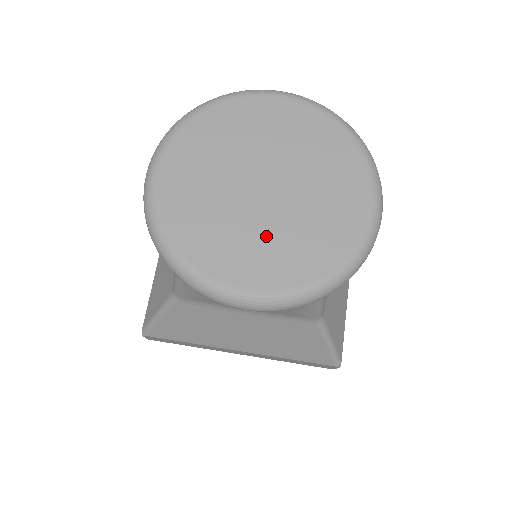
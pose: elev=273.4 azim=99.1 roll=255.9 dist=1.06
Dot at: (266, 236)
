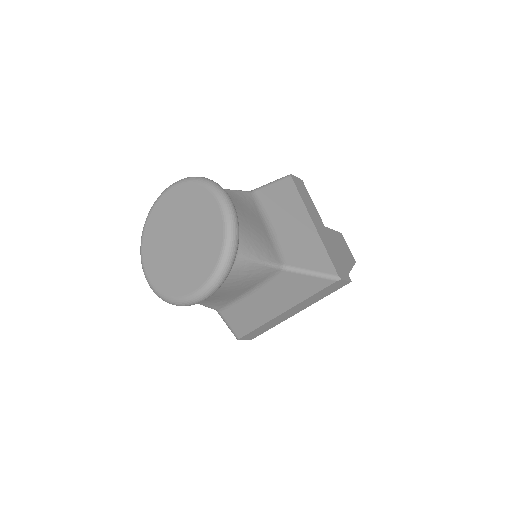
Dot at: (191, 261)
